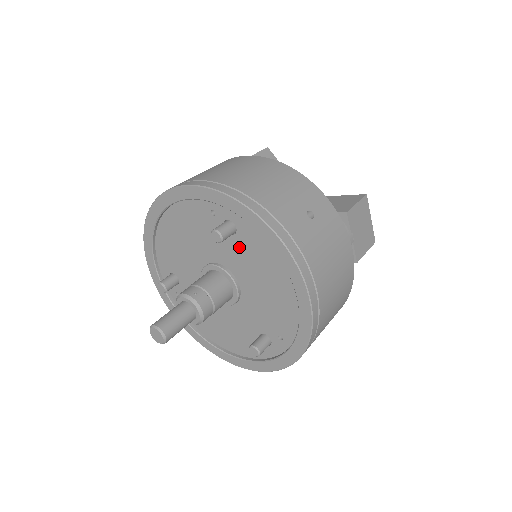
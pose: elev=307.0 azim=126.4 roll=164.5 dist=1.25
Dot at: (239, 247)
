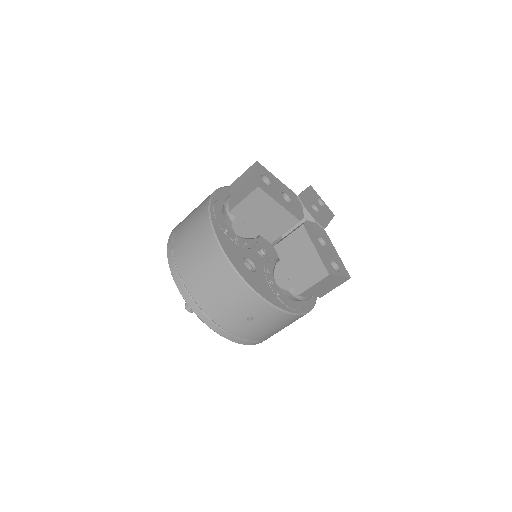
Dot at: occluded
